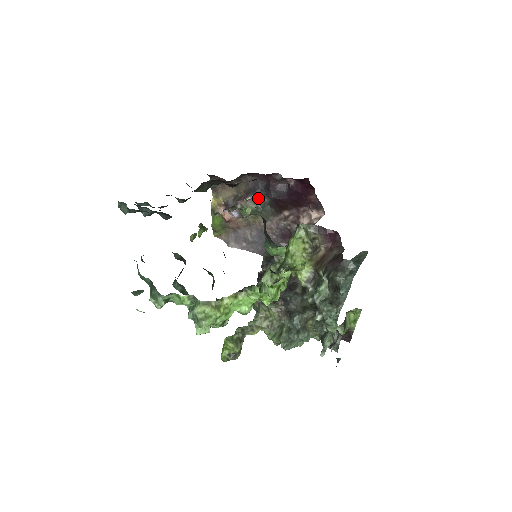
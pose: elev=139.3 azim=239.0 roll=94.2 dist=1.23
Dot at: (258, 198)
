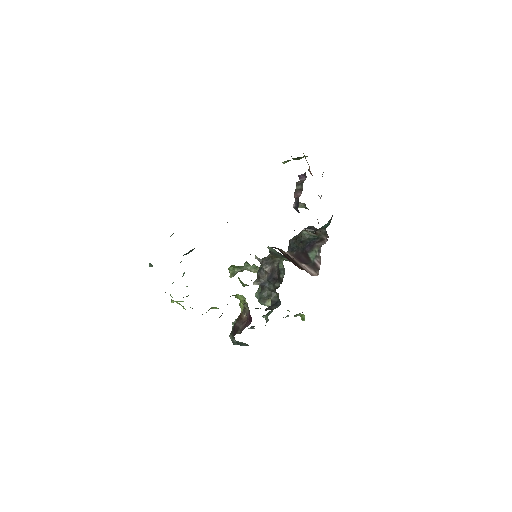
Dot at: occluded
